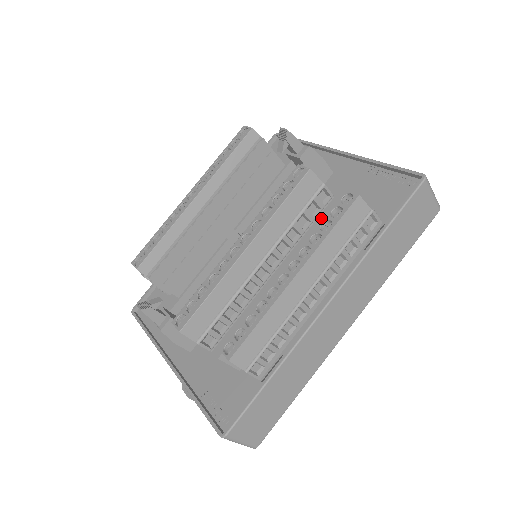
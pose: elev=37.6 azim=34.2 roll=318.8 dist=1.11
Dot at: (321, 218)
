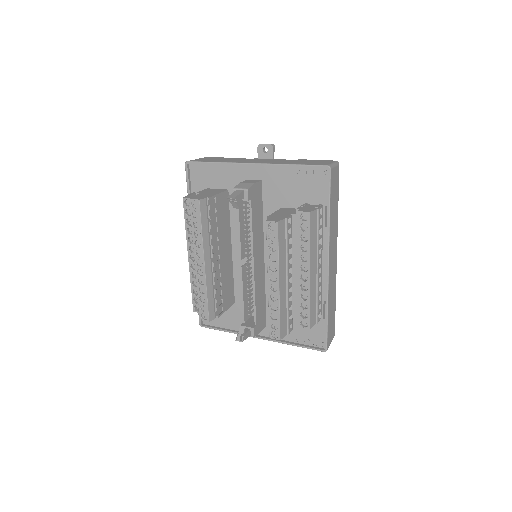
Dot at: (293, 230)
